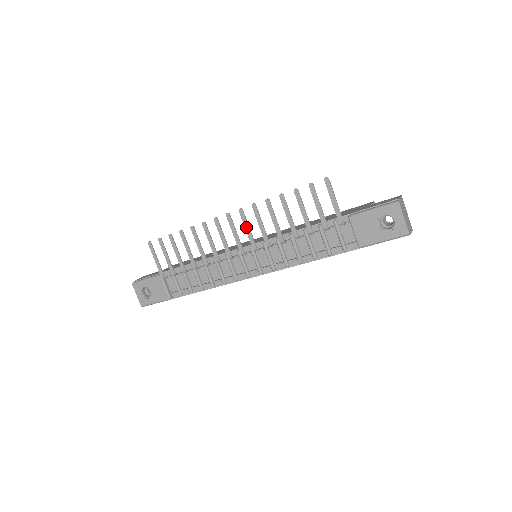
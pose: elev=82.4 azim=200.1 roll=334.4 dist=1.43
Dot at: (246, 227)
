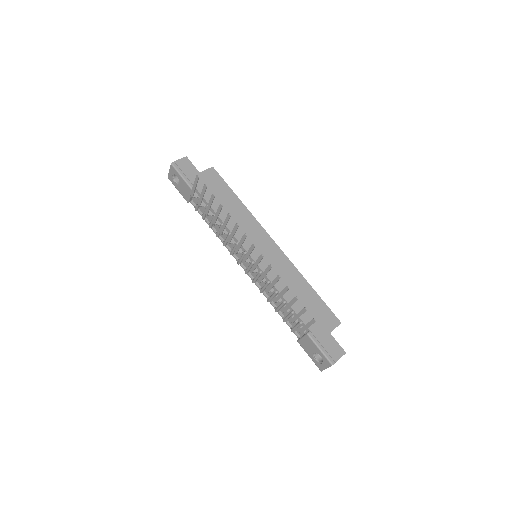
Dot at: (257, 262)
